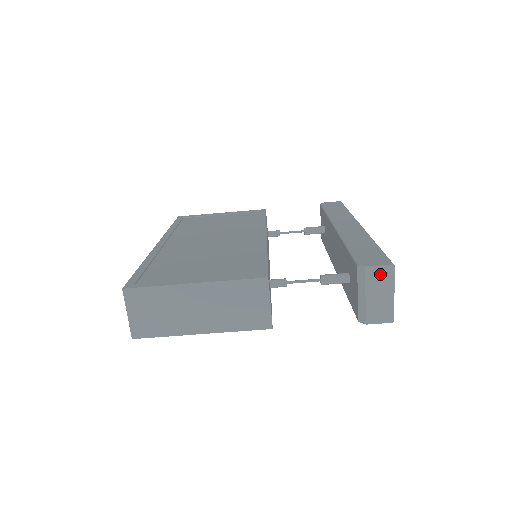
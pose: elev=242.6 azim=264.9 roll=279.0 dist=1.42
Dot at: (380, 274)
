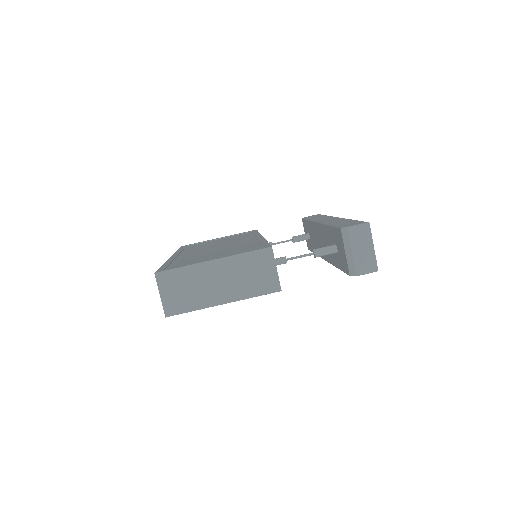
Dot at: (359, 231)
